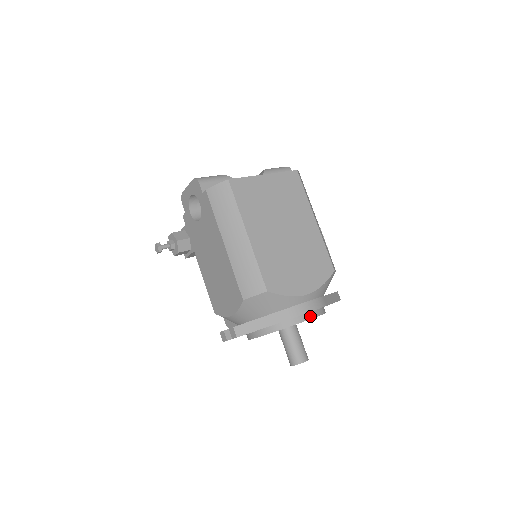
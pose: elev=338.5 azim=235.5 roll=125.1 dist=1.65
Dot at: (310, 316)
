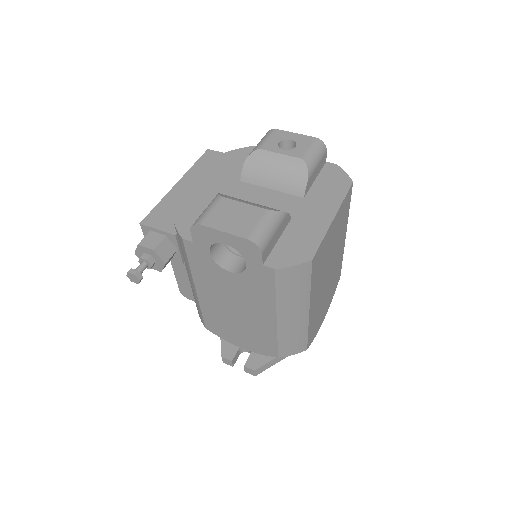
Dot at: occluded
